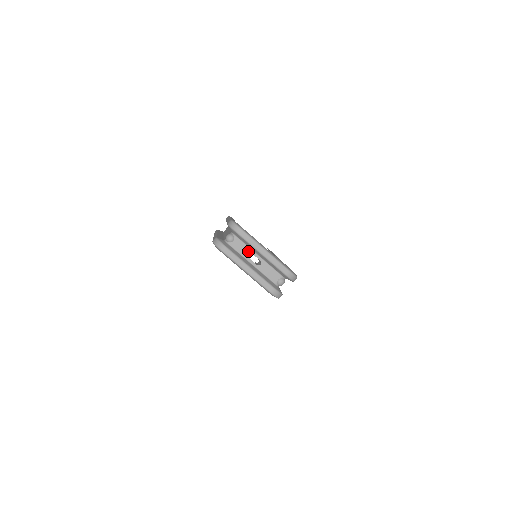
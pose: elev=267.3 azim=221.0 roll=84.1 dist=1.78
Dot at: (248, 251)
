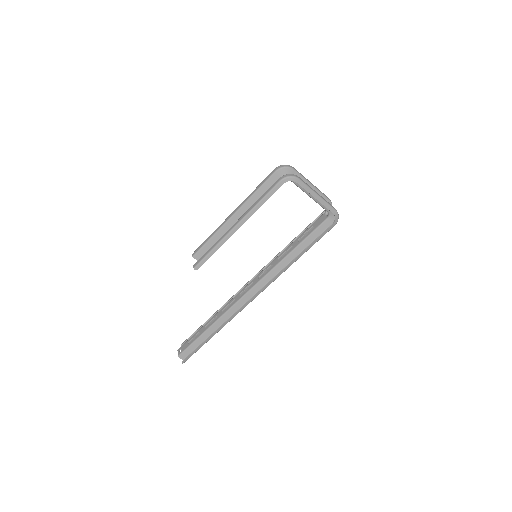
Dot at: occluded
